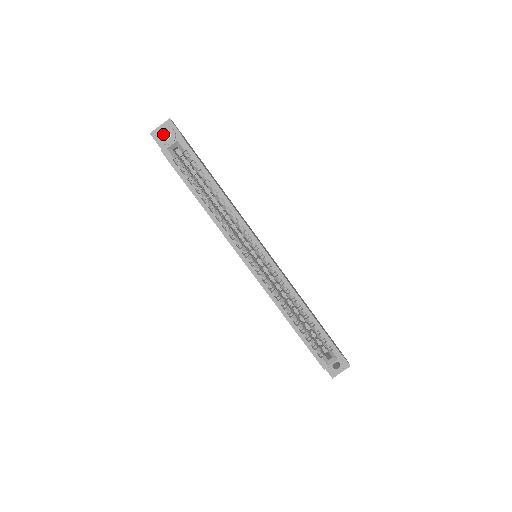
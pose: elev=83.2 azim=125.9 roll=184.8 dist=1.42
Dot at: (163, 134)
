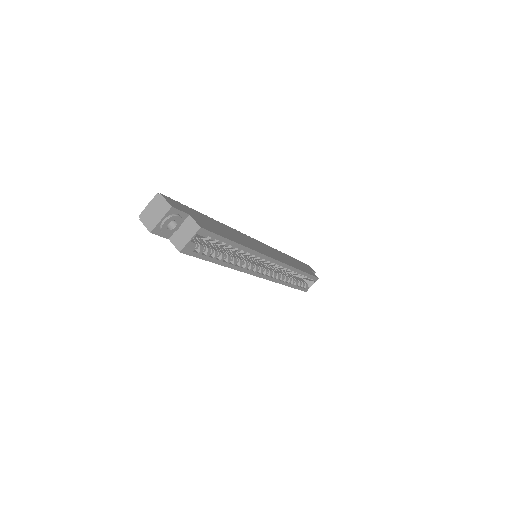
Dot at: occluded
